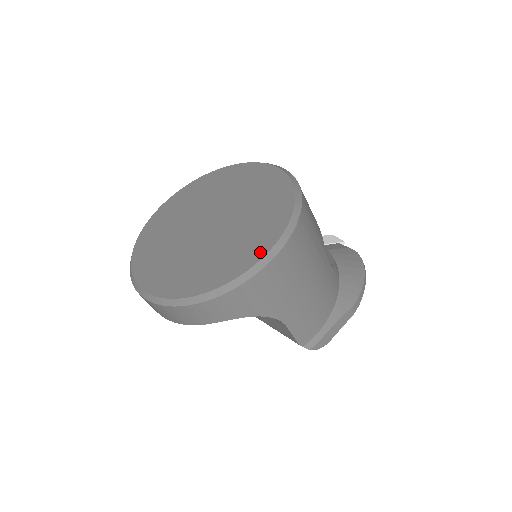
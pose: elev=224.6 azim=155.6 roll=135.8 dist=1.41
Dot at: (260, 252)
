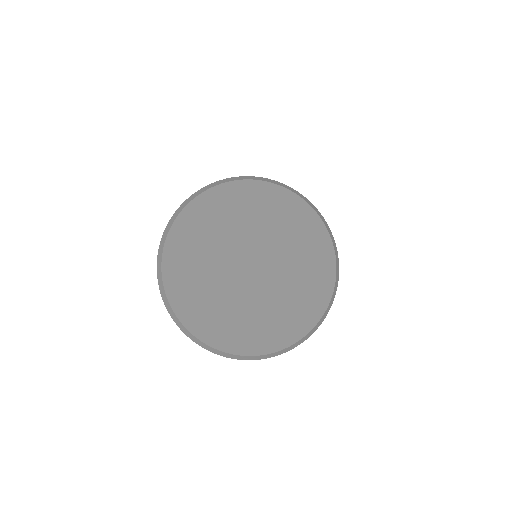
Dot at: (330, 274)
